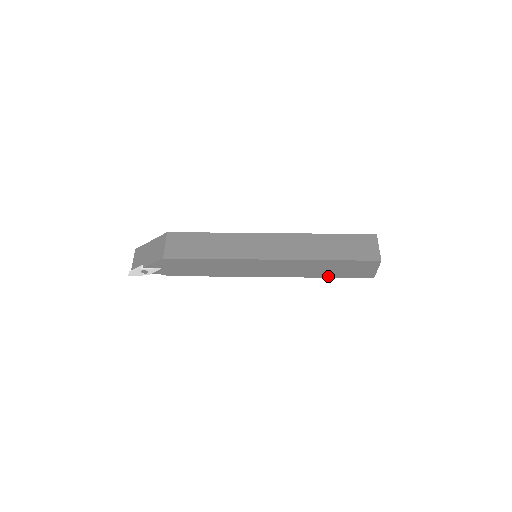
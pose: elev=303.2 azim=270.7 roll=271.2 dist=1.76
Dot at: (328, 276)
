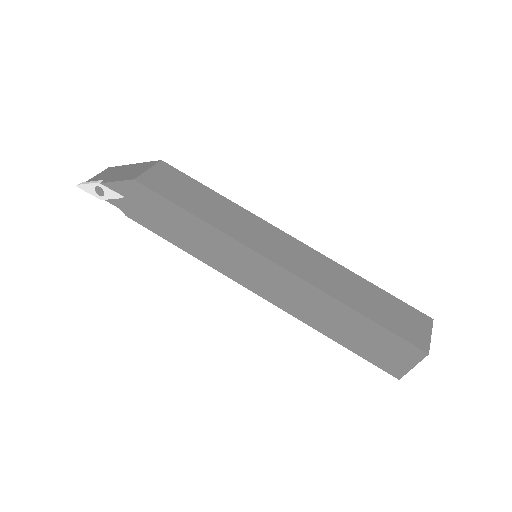
Dot at: (337, 339)
